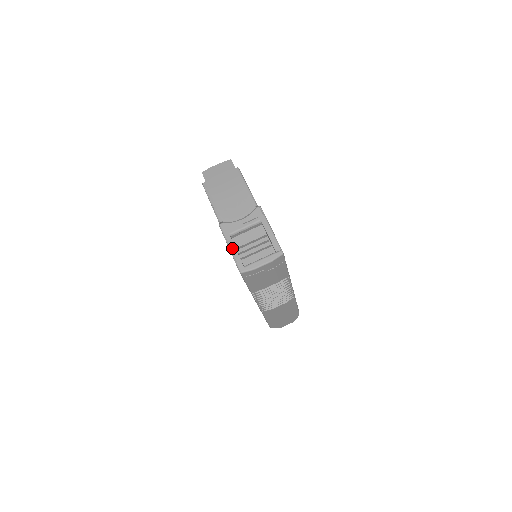
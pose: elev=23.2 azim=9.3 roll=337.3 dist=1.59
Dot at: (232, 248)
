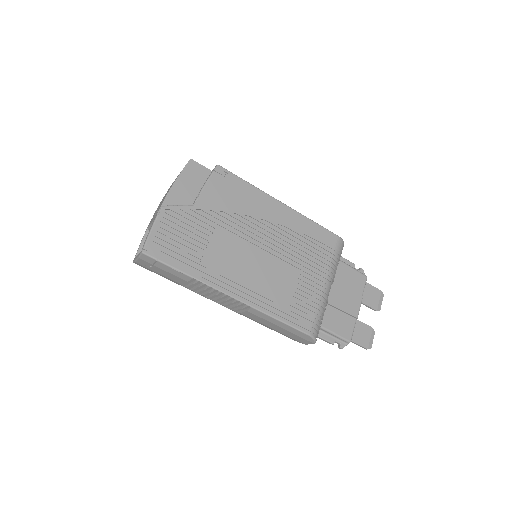
Dot at: (141, 240)
